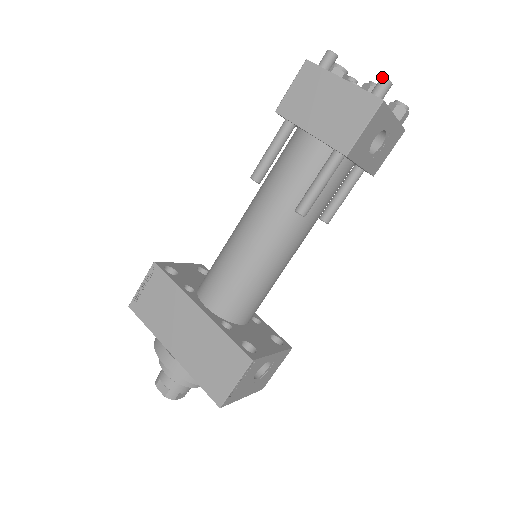
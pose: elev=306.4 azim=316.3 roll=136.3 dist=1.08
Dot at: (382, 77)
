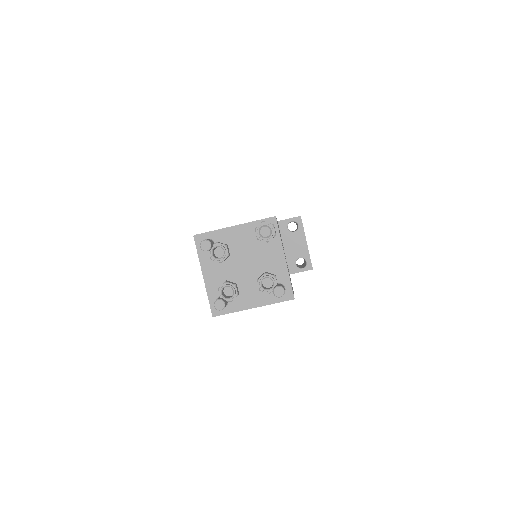
Dot at: occluded
